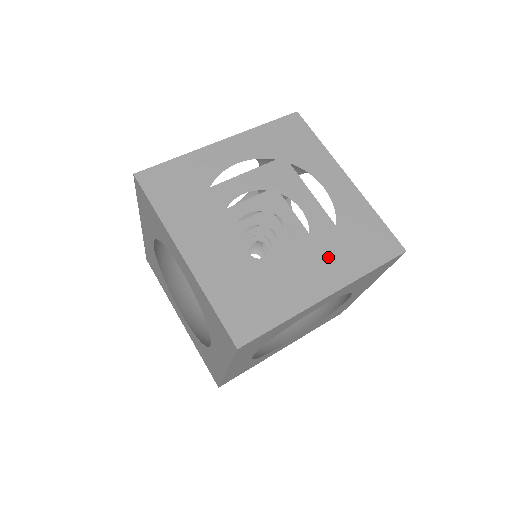
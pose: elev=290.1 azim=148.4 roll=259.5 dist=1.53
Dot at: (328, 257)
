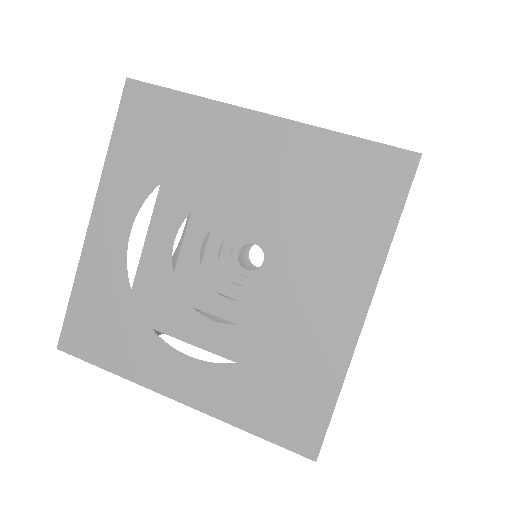
Dot at: occluded
